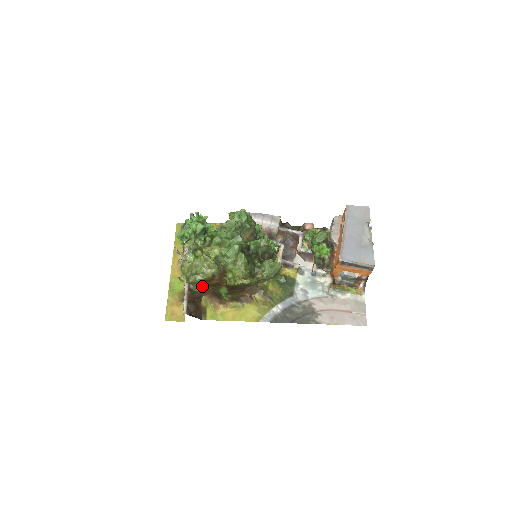
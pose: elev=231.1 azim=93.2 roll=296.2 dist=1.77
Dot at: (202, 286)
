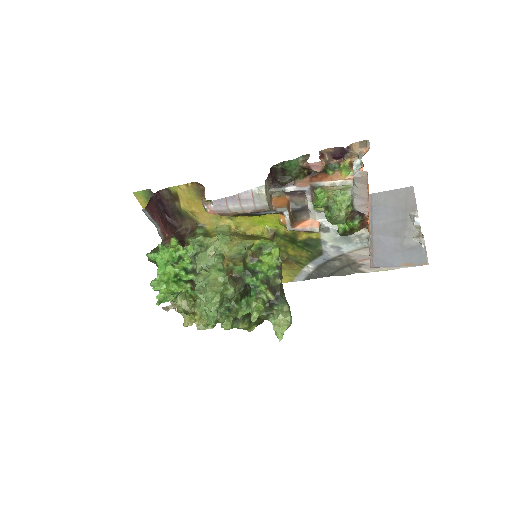
Dot at: occluded
